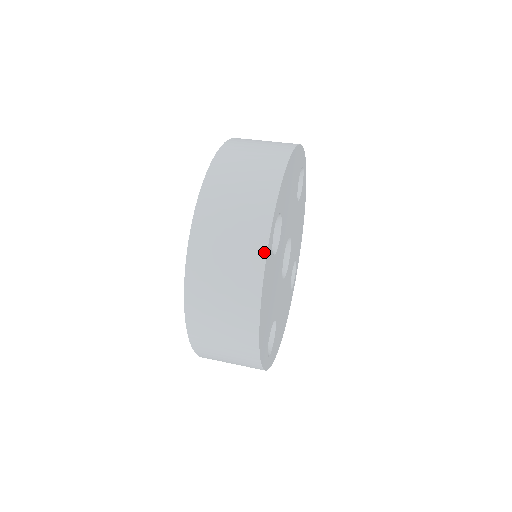
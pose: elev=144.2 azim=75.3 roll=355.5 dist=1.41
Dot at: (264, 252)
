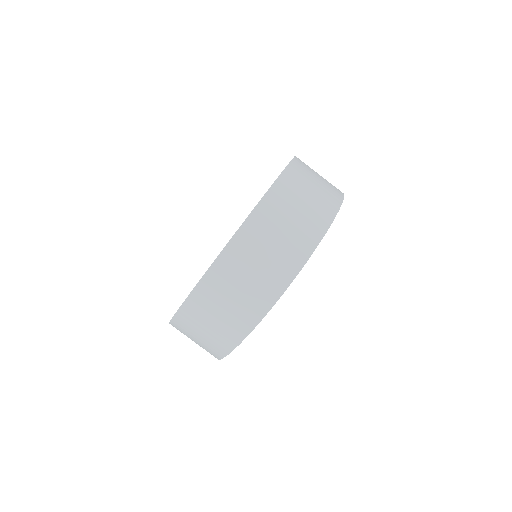
Dot at: occluded
